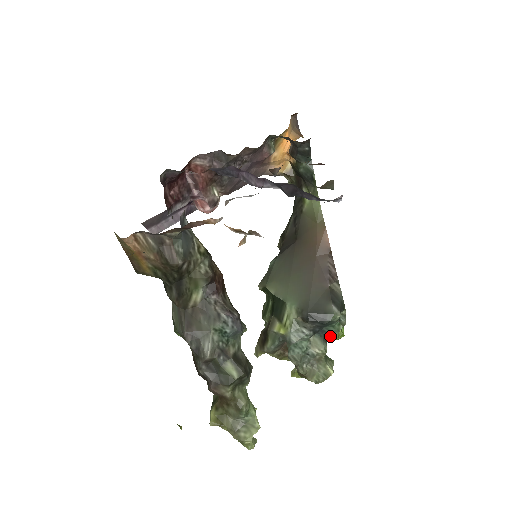
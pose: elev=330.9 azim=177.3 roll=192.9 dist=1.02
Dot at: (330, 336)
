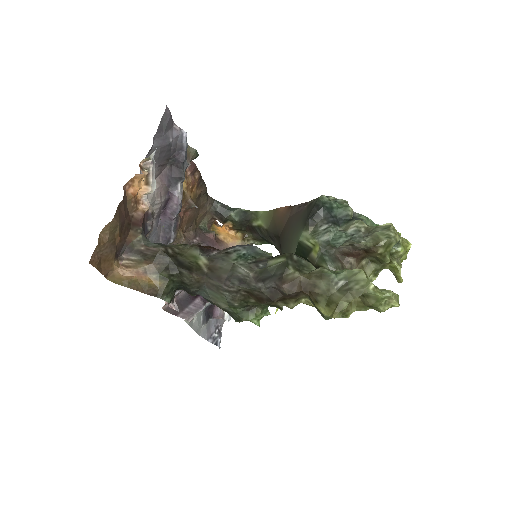
Dot at: occluded
